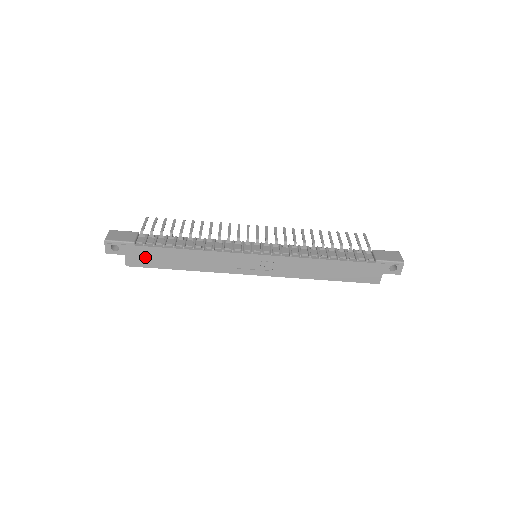
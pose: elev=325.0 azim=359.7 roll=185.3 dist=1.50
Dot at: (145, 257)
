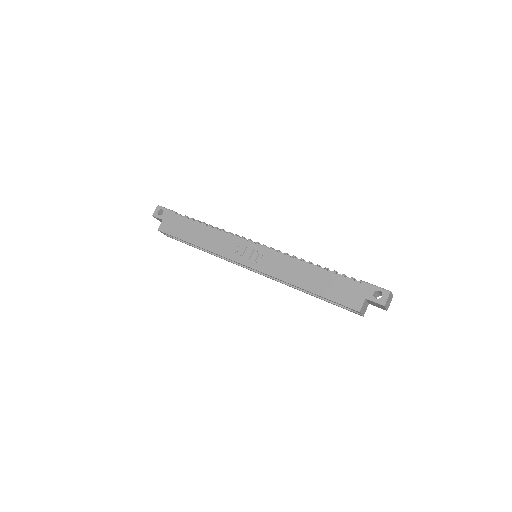
Dot at: (175, 225)
